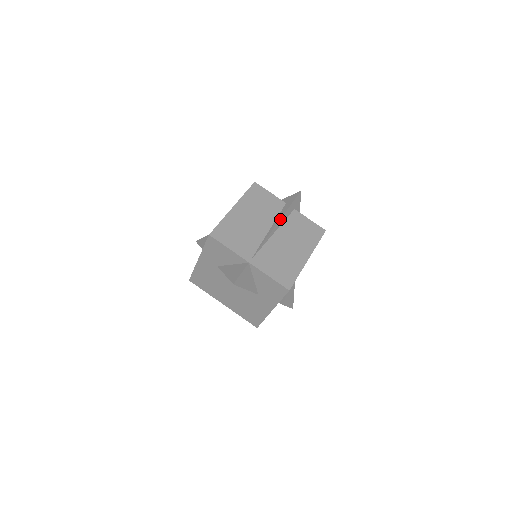
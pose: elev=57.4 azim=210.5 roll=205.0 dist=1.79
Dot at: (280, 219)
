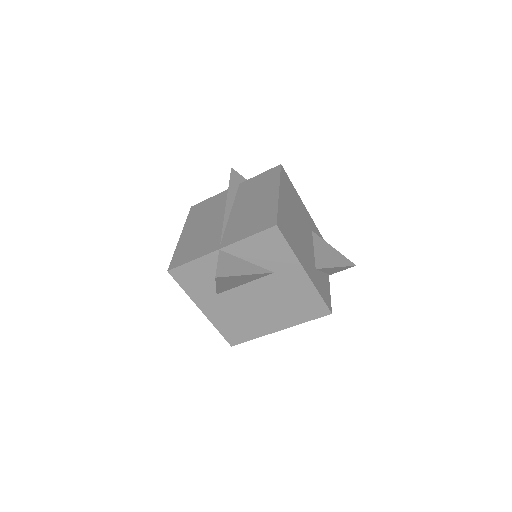
Dot at: (227, 199)
